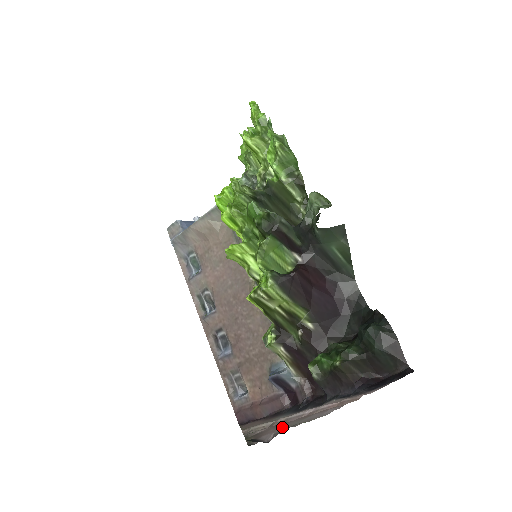
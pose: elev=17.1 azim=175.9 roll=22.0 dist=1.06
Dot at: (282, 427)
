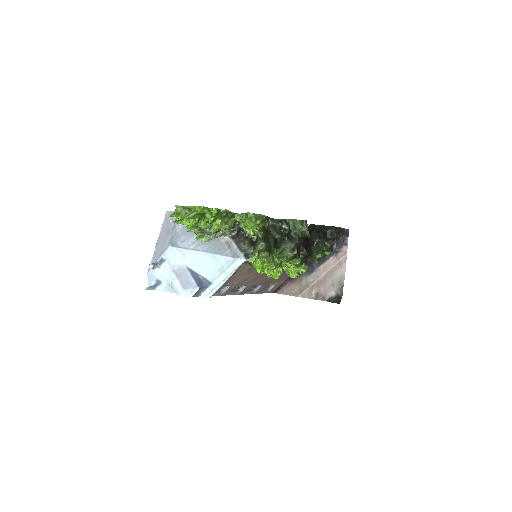
Dot at: (329, 286)
